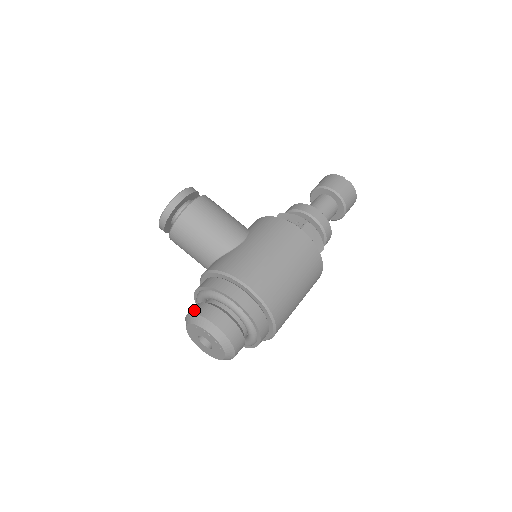
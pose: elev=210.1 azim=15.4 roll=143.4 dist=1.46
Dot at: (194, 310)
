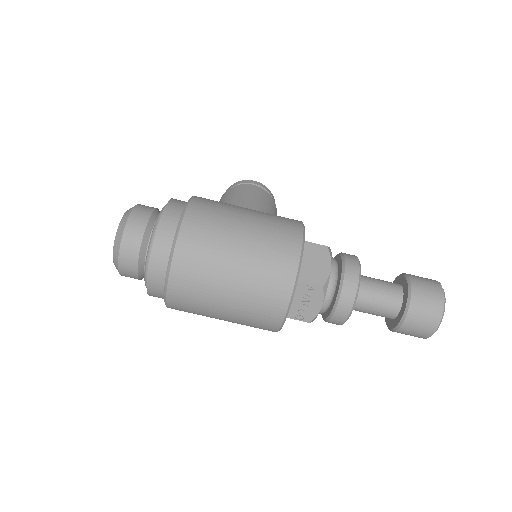
Dot at: occluded
